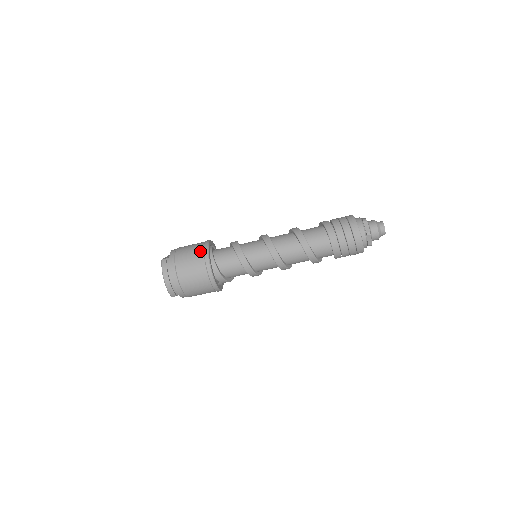
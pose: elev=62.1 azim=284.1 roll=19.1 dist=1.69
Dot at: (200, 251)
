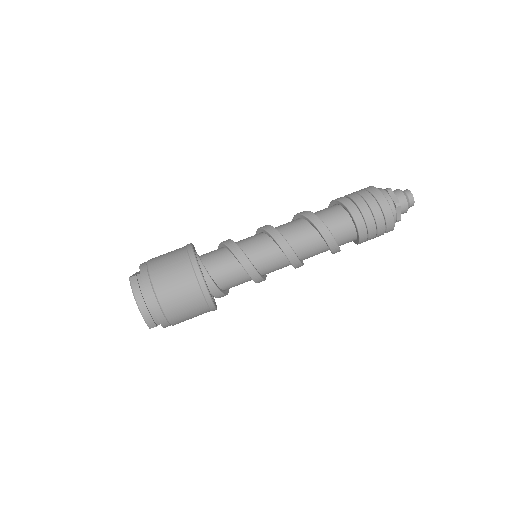
Dot at: (183, 257)
